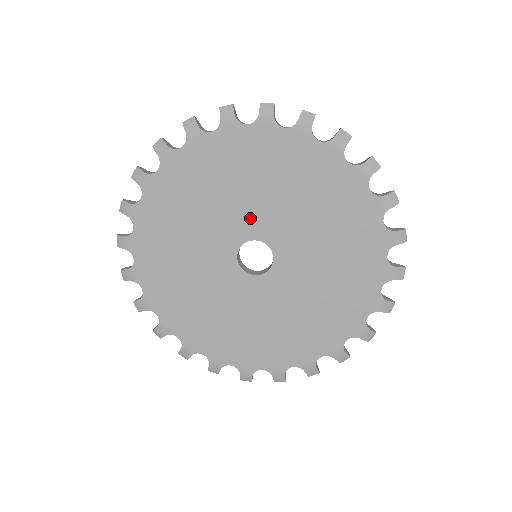
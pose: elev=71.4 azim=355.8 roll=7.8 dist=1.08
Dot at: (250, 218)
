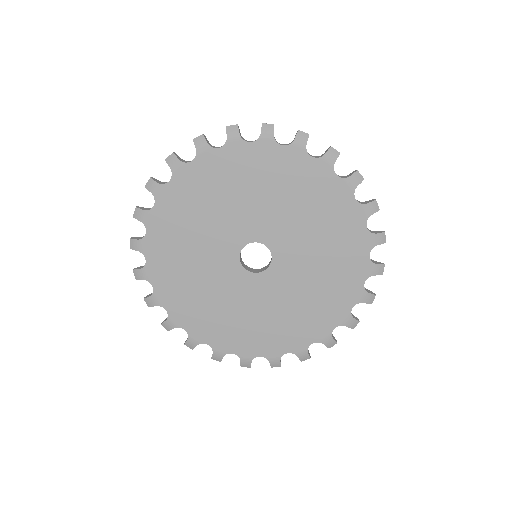
Dot at: (223, 243)
